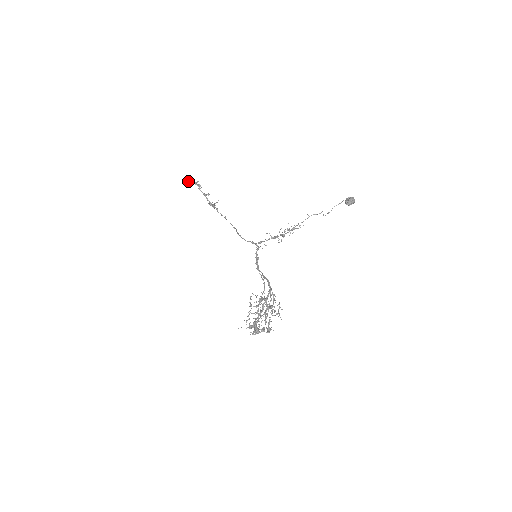
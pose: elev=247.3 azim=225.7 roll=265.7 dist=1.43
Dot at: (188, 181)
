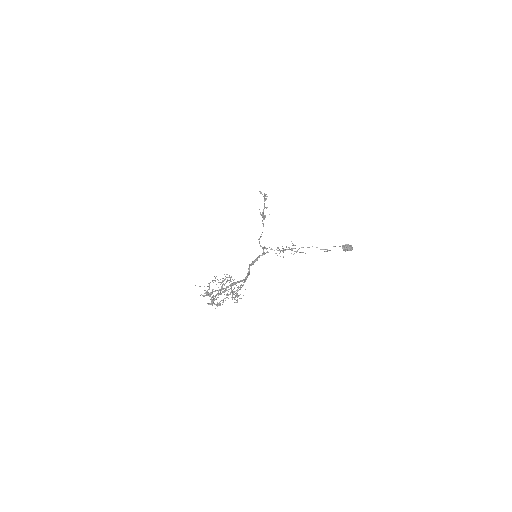
Dot at: (260, 191)
